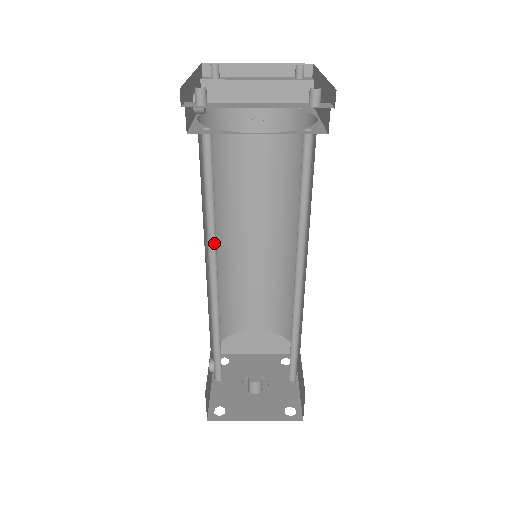
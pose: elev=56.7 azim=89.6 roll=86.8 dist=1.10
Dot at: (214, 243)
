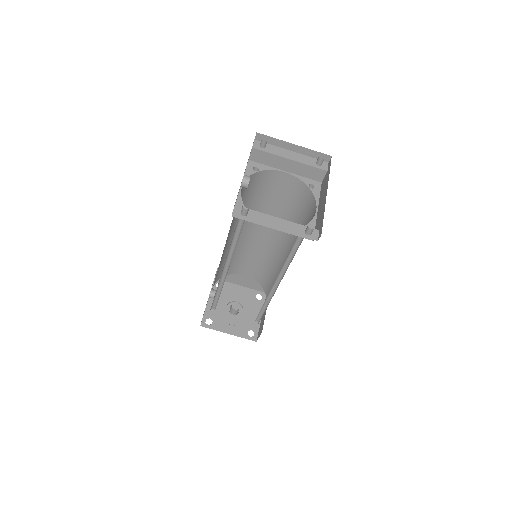
Dot at: (231, 255)
